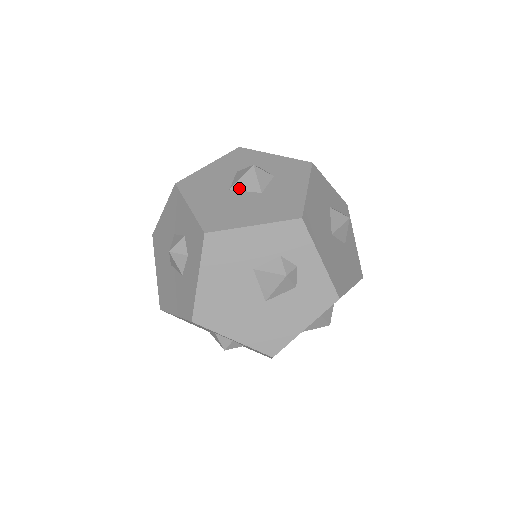
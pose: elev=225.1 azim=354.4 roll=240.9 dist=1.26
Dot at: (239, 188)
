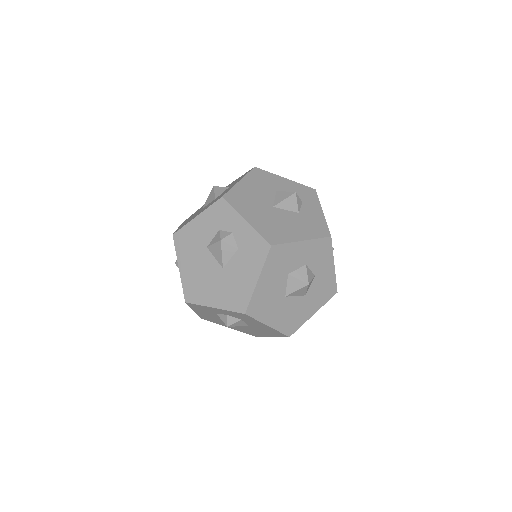
Dot at: (206, 204)
